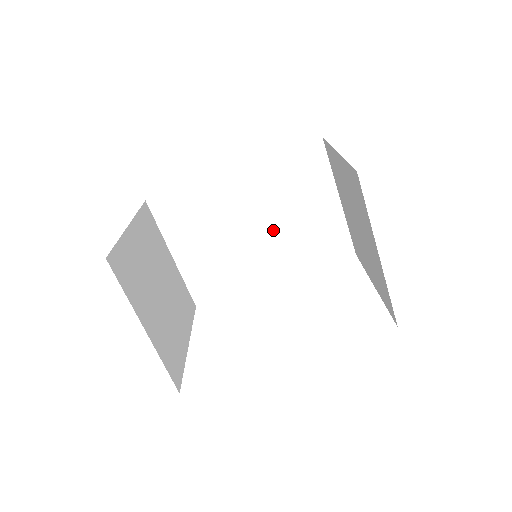
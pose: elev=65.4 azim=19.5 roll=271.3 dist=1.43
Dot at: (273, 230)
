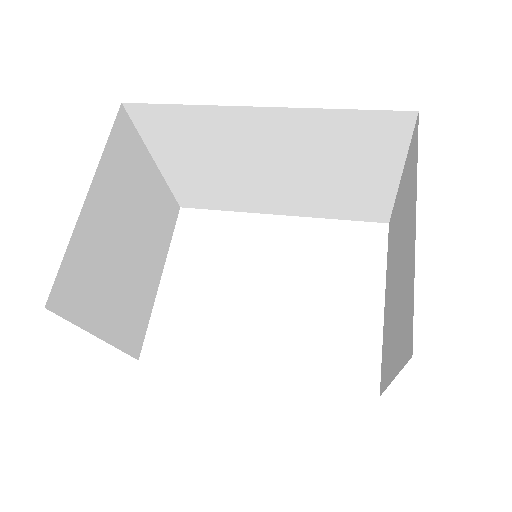
Dot at: (296, 178)
